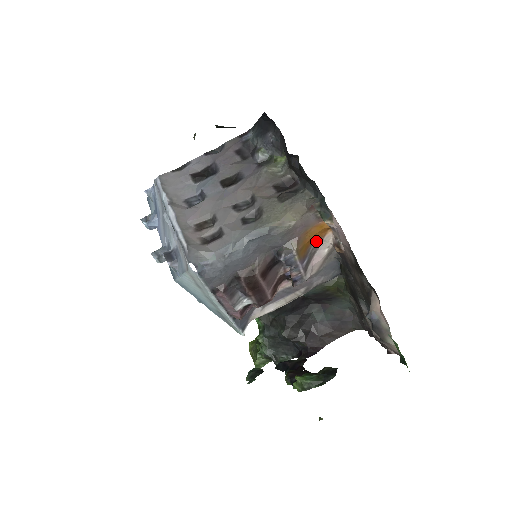
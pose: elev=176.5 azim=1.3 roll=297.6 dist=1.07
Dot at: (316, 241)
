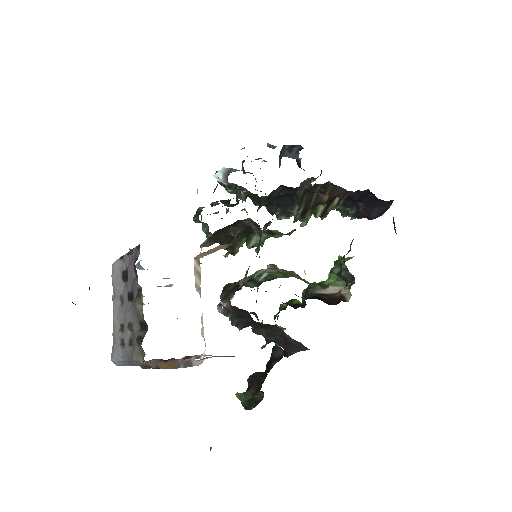
Dot at: occluded
